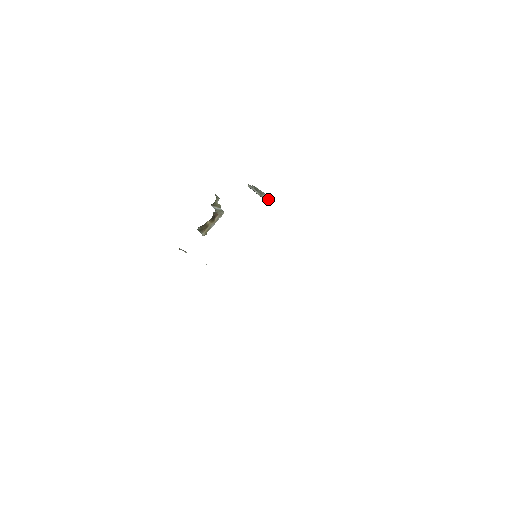
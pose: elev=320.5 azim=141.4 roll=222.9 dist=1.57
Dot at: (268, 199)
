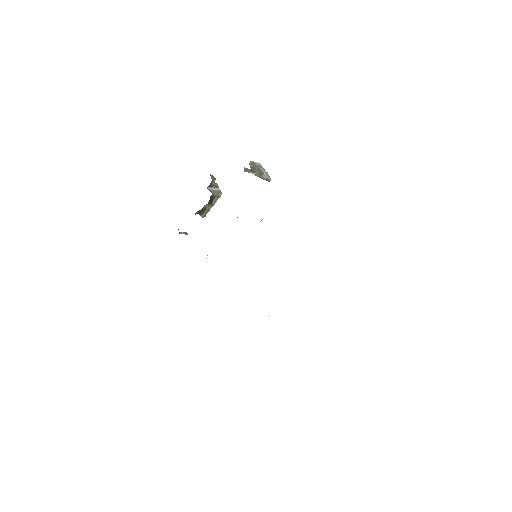
Dot at: (269, 177)
